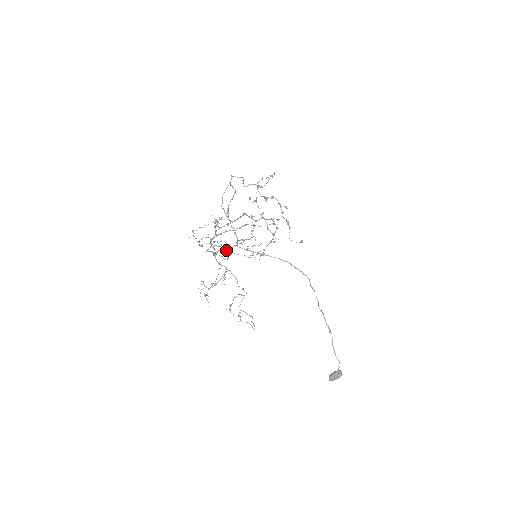
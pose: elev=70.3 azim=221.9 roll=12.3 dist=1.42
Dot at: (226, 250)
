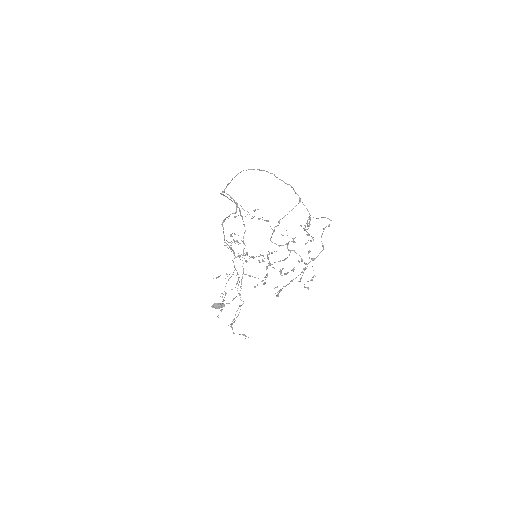
Dot at: (238, 242)
